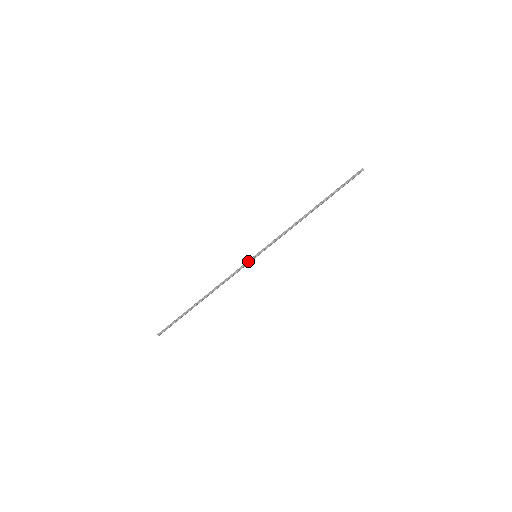
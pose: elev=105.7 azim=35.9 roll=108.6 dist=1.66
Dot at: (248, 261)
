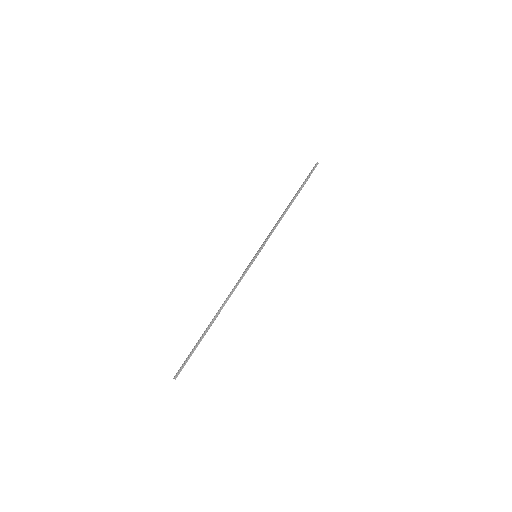
Dot at: (251, 263)
